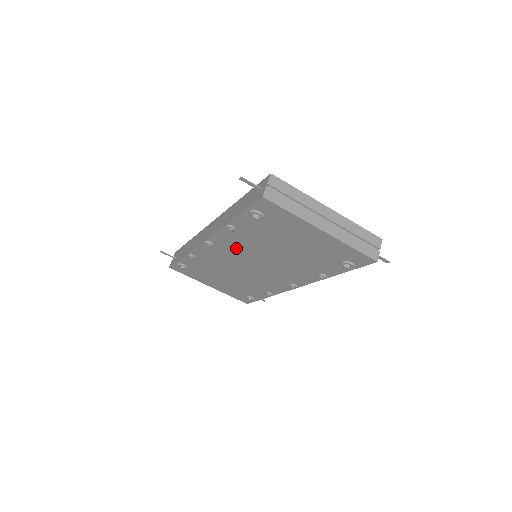
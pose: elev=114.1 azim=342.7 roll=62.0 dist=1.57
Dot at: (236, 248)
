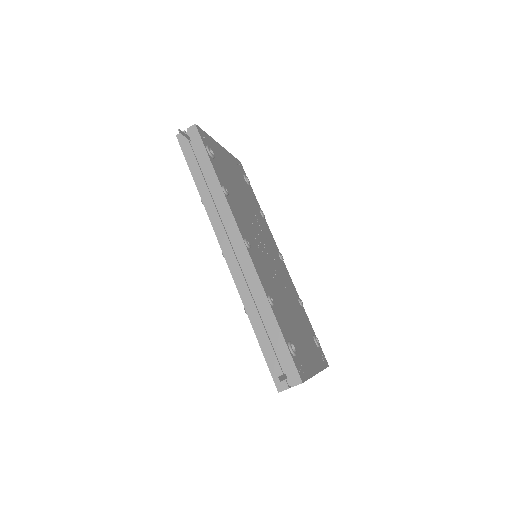
Dot at: occluded
